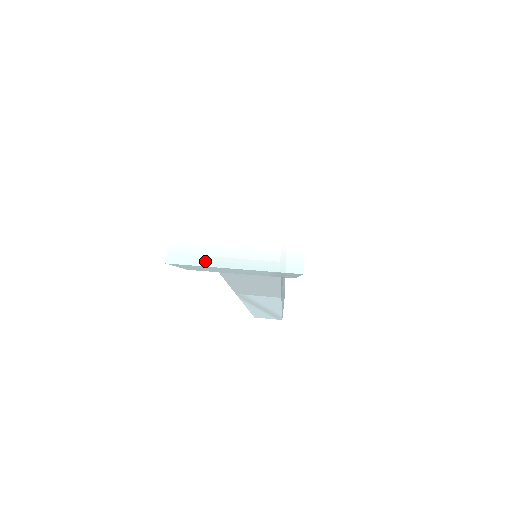
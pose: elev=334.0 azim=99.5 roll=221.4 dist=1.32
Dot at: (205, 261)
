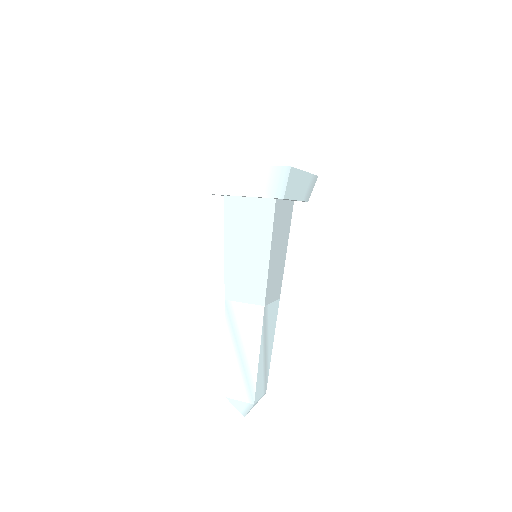
Dot at: (226, 165)
